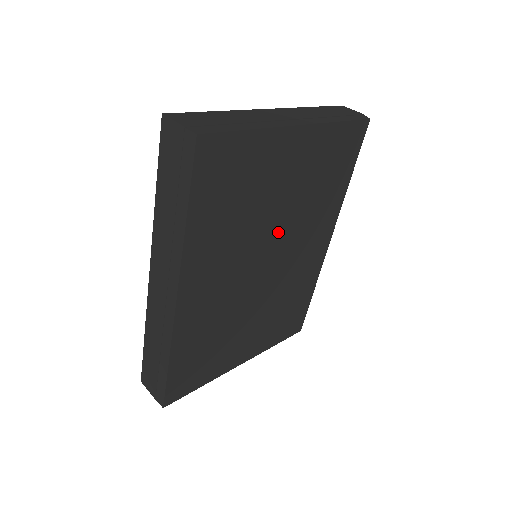
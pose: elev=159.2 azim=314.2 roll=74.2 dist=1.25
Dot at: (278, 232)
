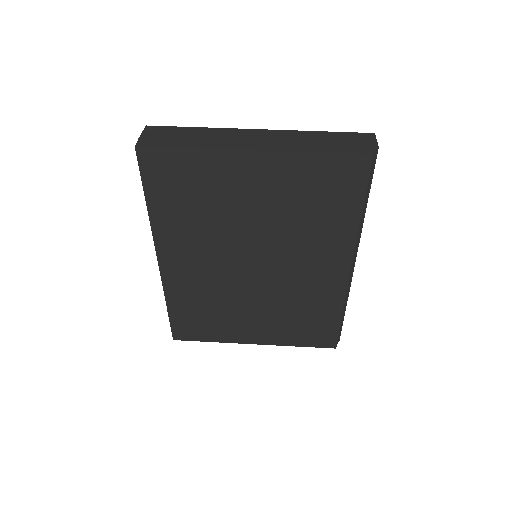
Dot at: (260, 241)
